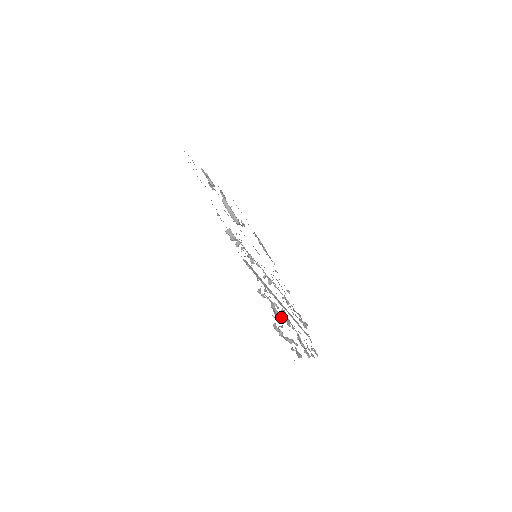
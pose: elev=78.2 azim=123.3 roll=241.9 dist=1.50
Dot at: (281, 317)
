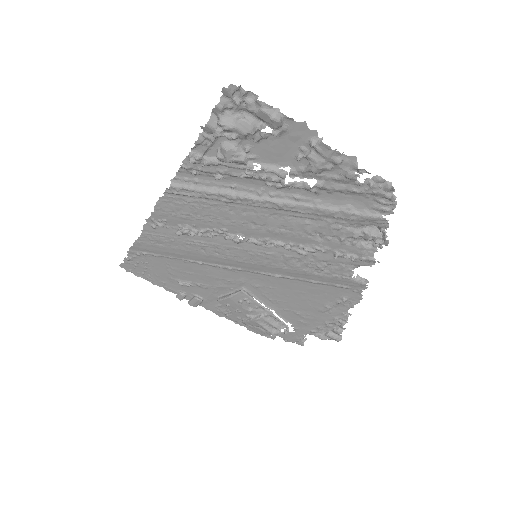
Dot at: (228, 142)
